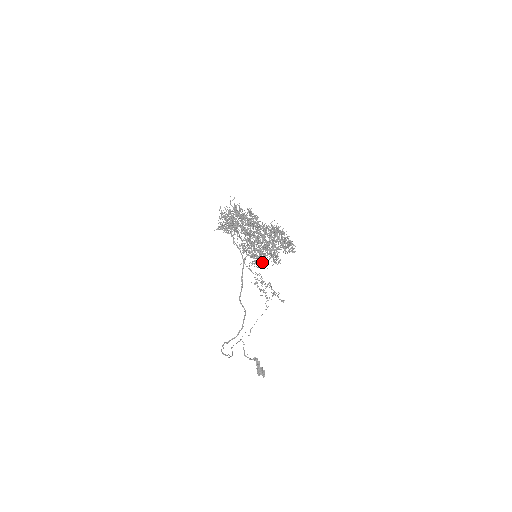
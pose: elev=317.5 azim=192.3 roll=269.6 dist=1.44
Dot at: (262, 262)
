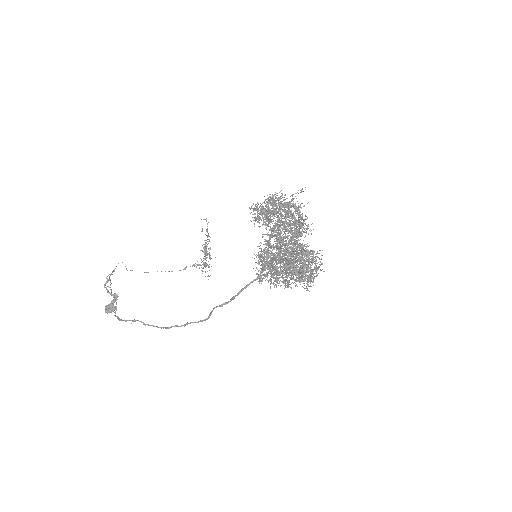
Dot at: (271, 283)
